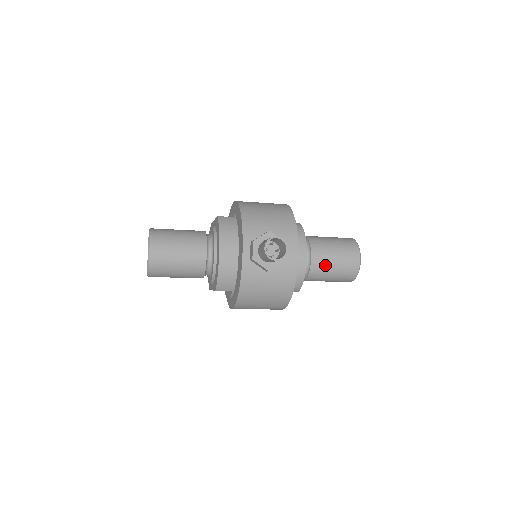
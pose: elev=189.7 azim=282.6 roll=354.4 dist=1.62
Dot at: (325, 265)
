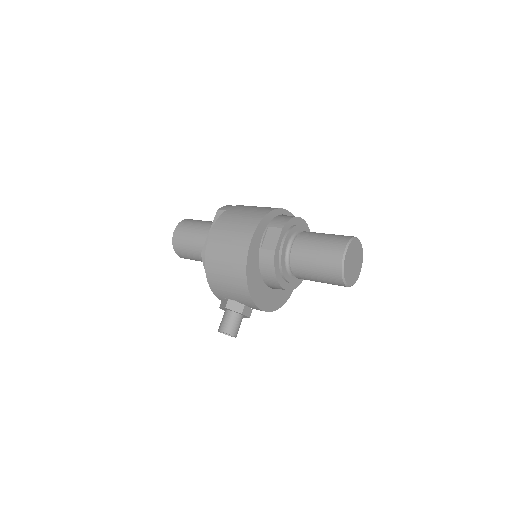
Dot at: occluded
